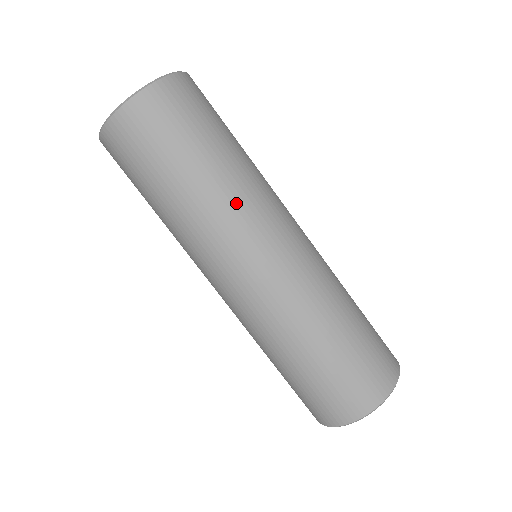
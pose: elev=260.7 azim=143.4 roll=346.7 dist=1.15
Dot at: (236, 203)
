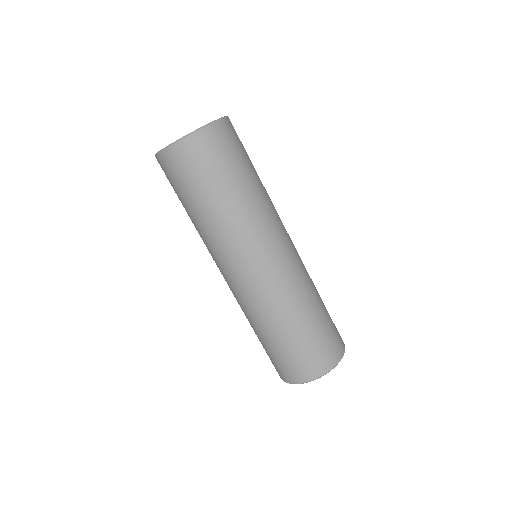
Dot at: (262, 214)
